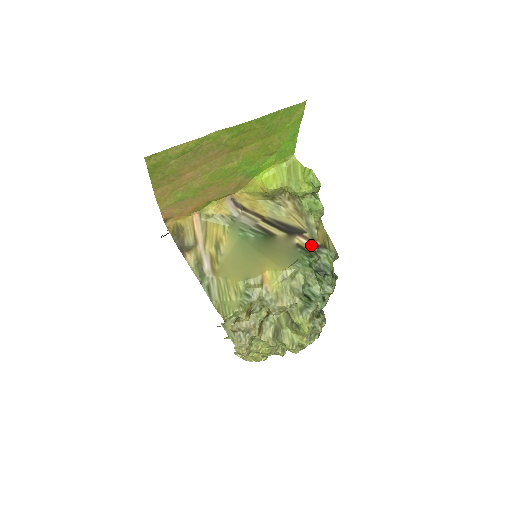
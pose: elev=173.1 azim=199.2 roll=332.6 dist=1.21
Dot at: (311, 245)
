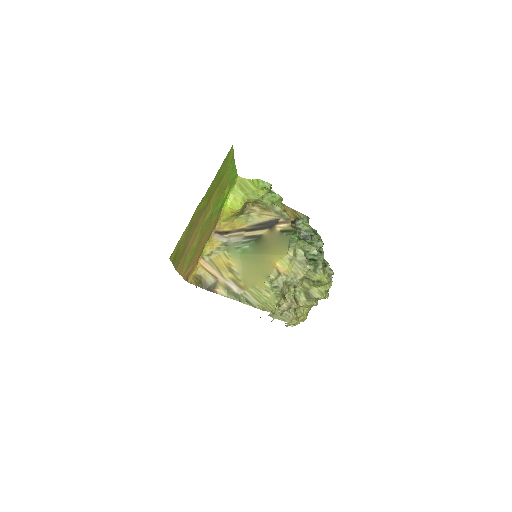
Dot at: (289, 225)
